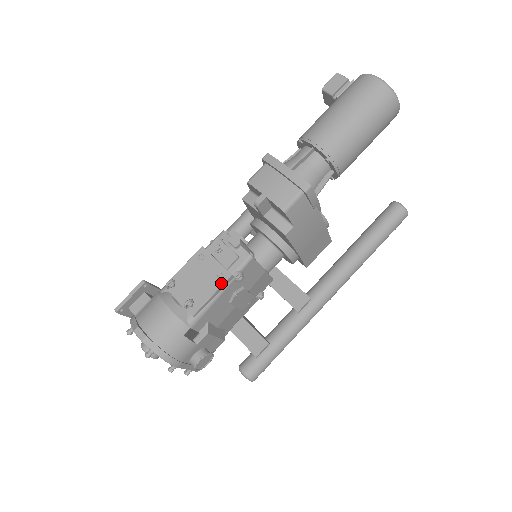
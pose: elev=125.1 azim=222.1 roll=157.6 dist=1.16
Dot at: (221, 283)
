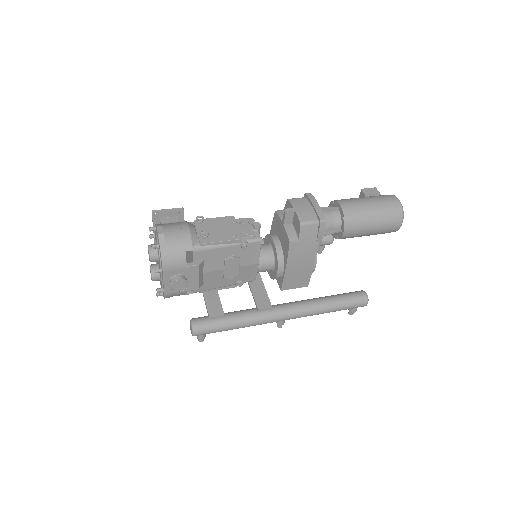
Dot at: (232, 239)
